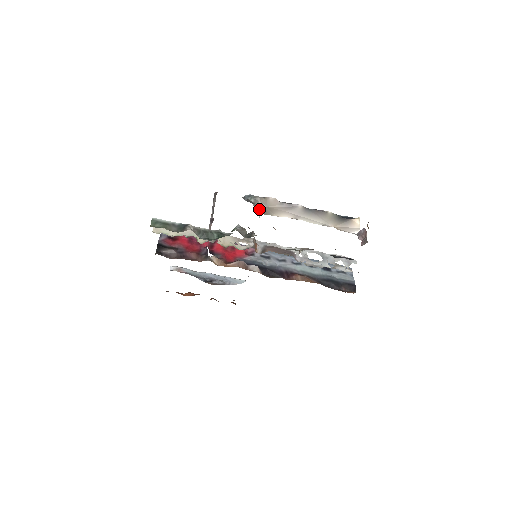
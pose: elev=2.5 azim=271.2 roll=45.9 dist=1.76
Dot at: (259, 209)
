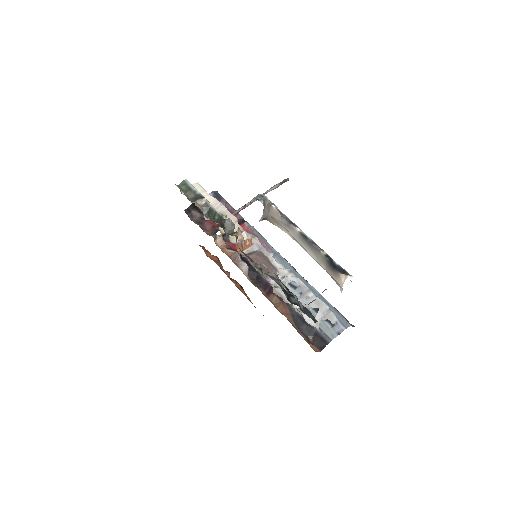
Dot at: (264, 213)
